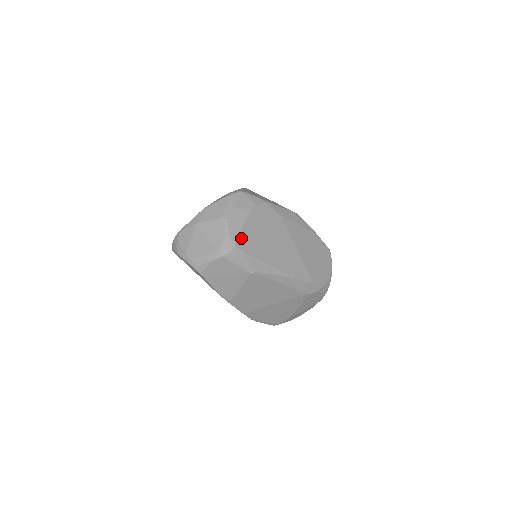
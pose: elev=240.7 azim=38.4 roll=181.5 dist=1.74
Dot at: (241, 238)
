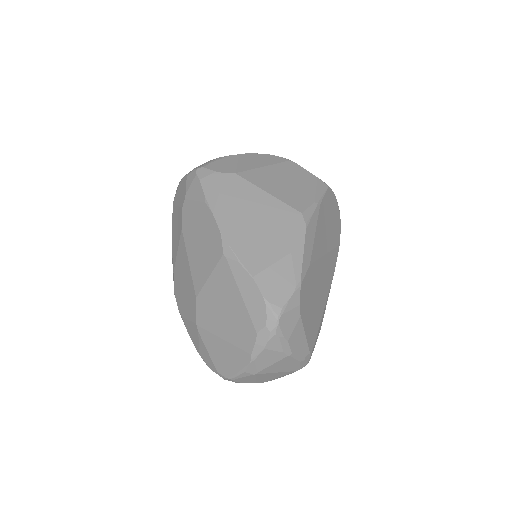
Dot at: (309, 343)
